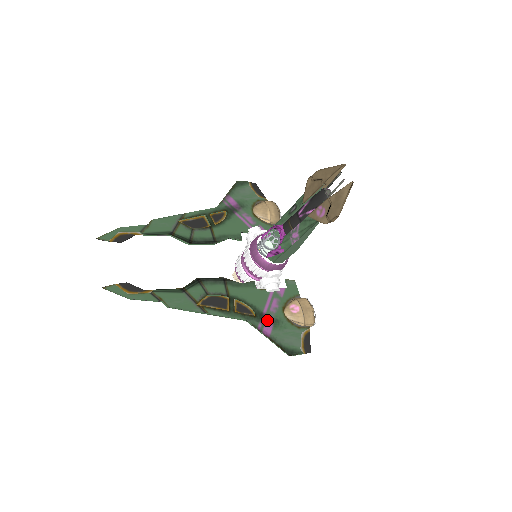
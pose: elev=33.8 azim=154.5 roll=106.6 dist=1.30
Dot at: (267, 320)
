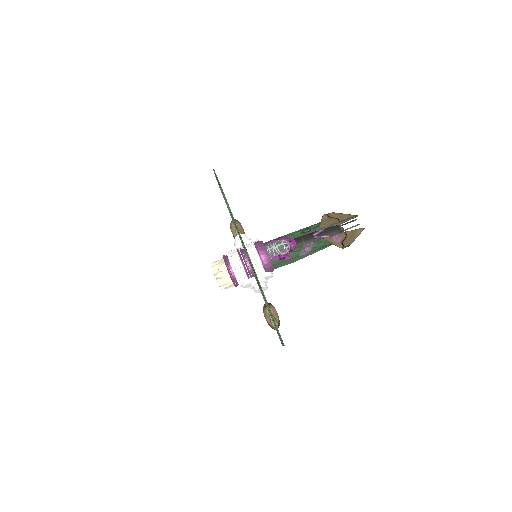
Dot at: occluded
